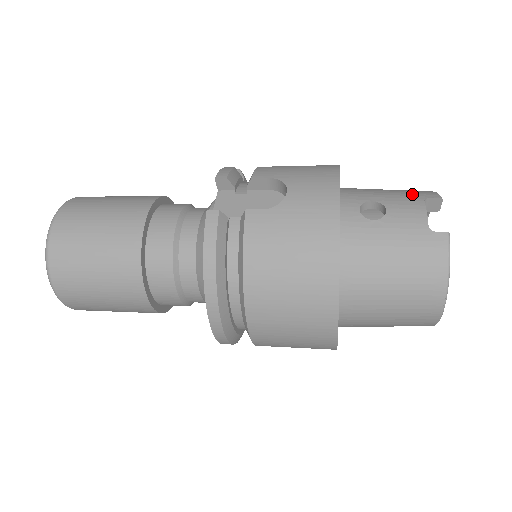
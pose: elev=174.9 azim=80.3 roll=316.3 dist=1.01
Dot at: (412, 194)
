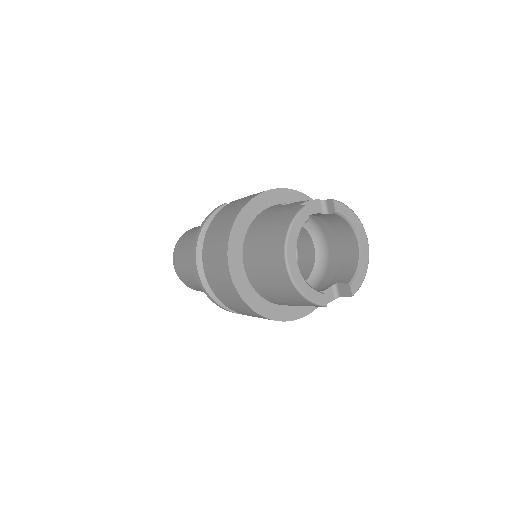
Dot at: occluded
